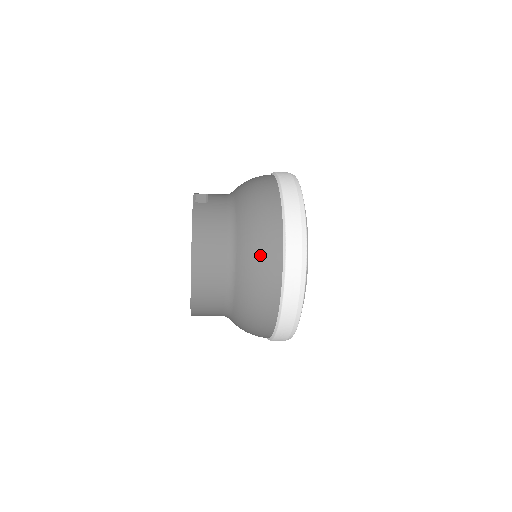
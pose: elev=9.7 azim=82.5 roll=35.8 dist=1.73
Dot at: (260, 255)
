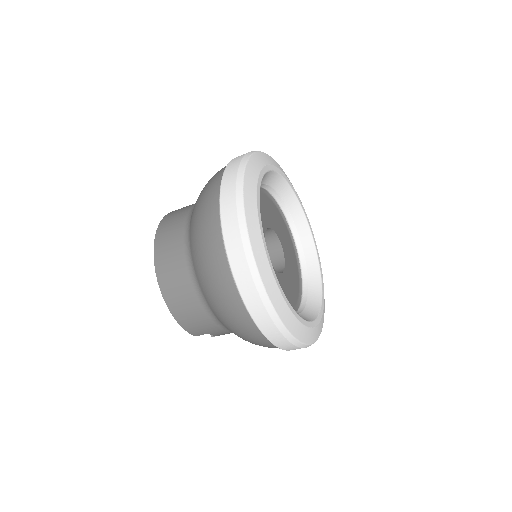
Dot at: (202, 197)
